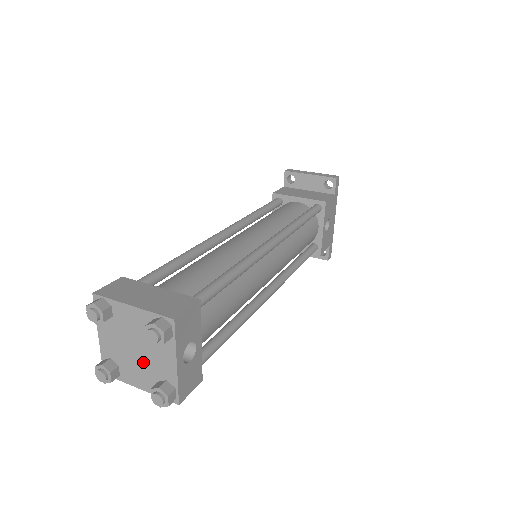
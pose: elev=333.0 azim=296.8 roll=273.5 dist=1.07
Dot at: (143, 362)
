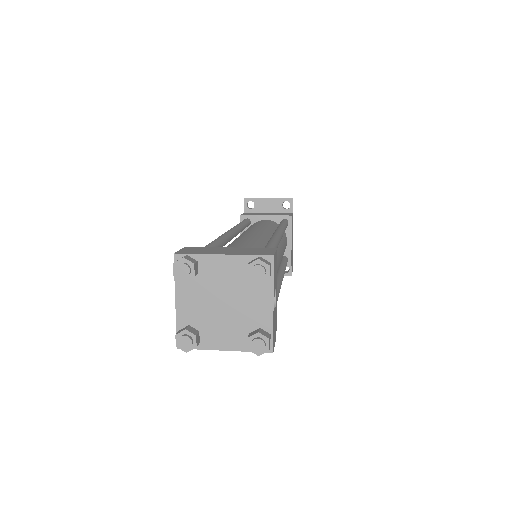
Dot at: (232, 316)
